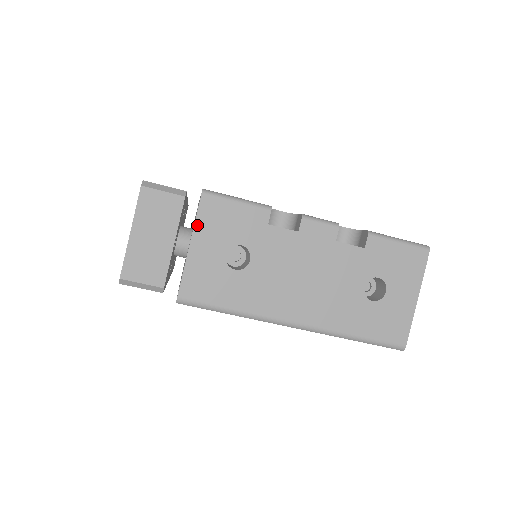
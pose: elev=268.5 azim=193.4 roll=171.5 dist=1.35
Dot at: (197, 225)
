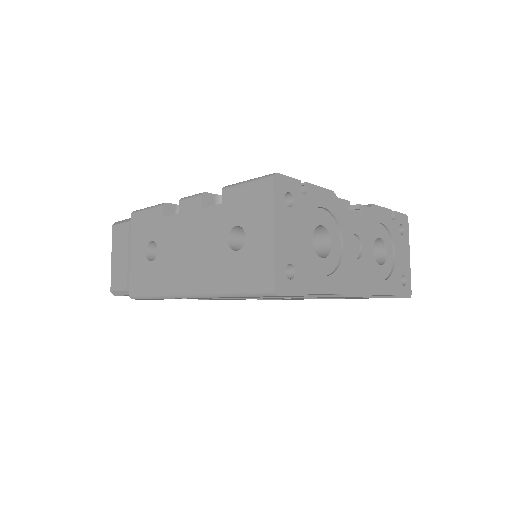
Dot at: (132, 238)
